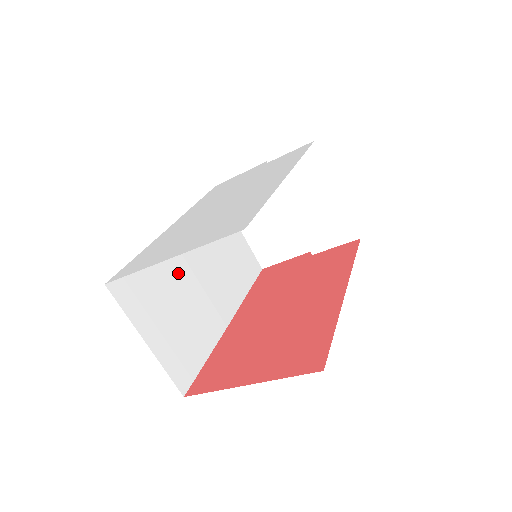
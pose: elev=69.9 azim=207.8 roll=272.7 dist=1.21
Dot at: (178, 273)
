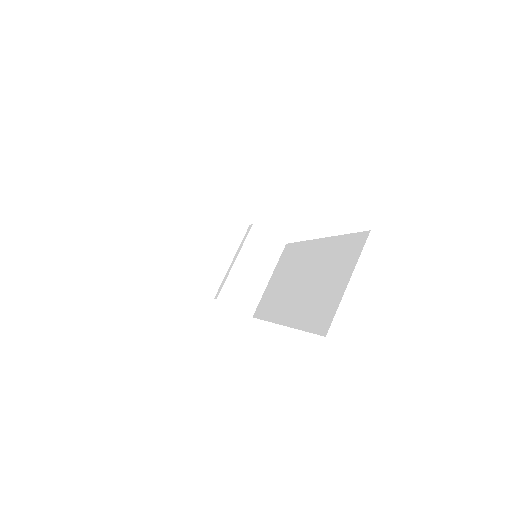
Dot at: occluded
